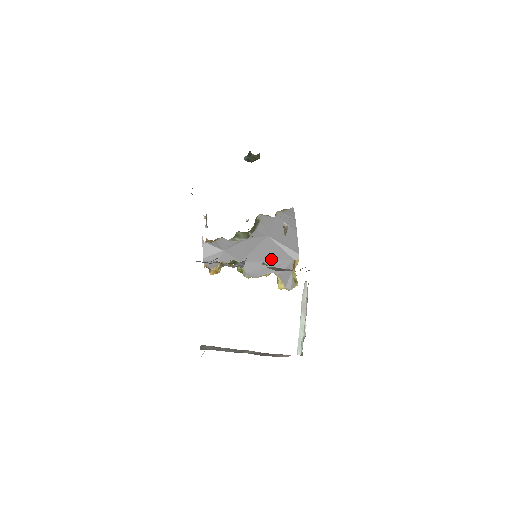
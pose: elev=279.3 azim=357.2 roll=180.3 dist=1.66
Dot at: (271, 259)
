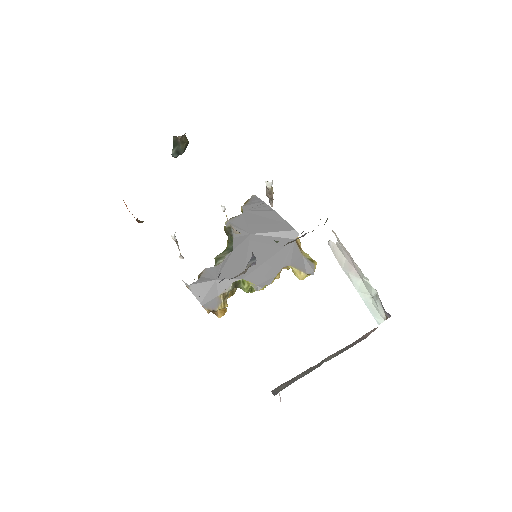
Dot at: (271, 254)
